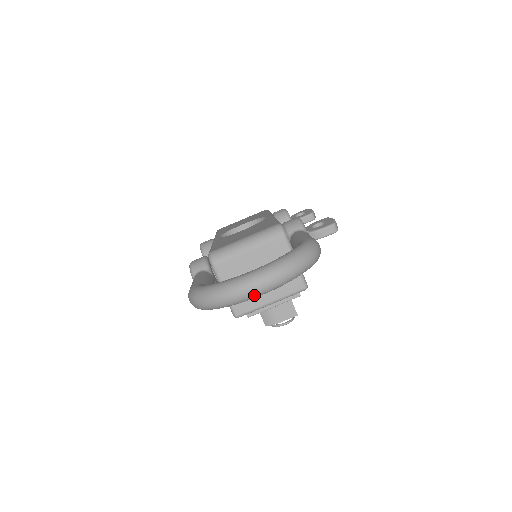
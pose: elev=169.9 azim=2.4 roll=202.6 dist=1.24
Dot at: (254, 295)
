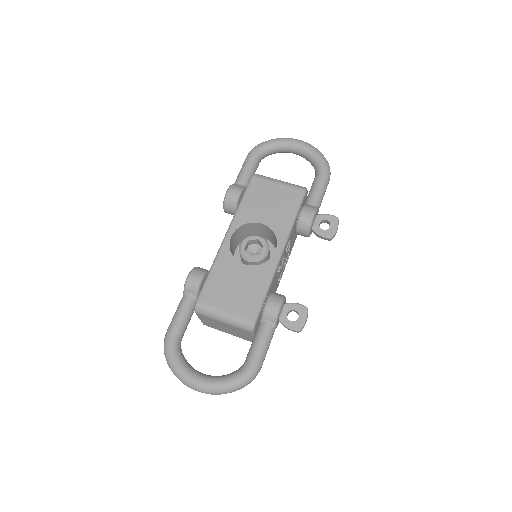
Dot at: occluded
